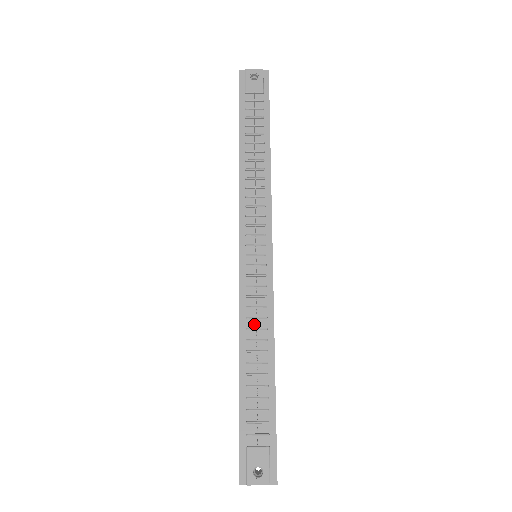
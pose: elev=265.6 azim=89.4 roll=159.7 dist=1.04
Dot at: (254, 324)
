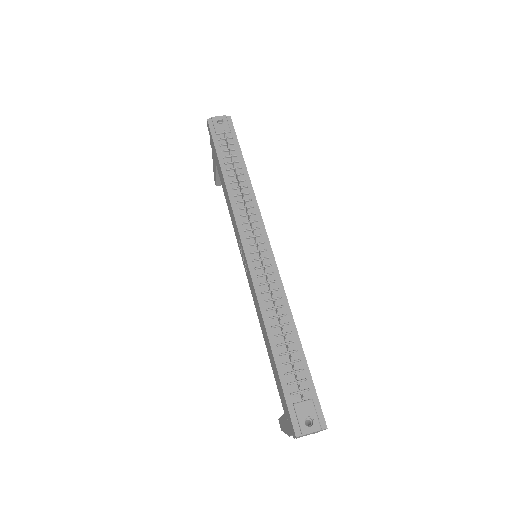
Dot at: (272, 305)
